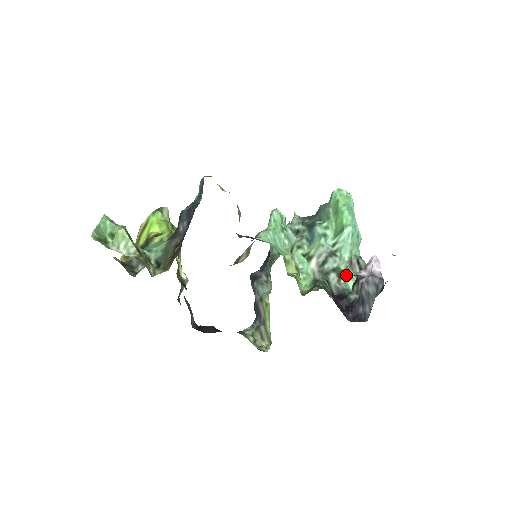
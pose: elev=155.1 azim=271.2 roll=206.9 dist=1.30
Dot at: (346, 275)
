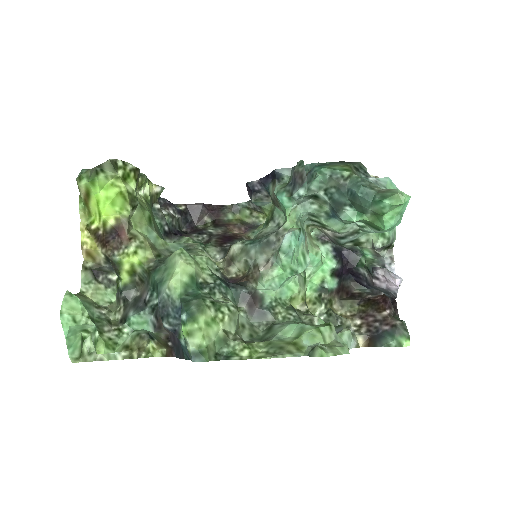
Dot at: (364, 248)
